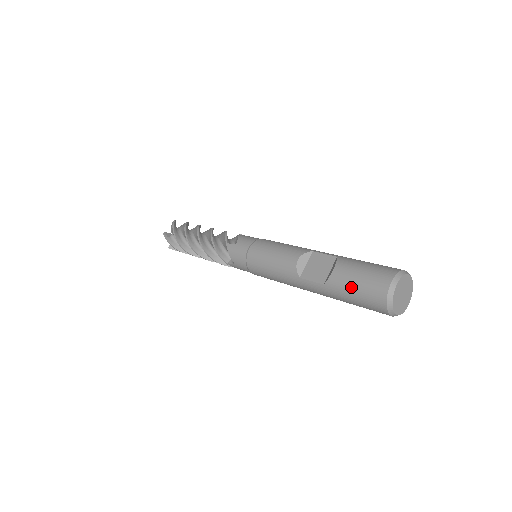
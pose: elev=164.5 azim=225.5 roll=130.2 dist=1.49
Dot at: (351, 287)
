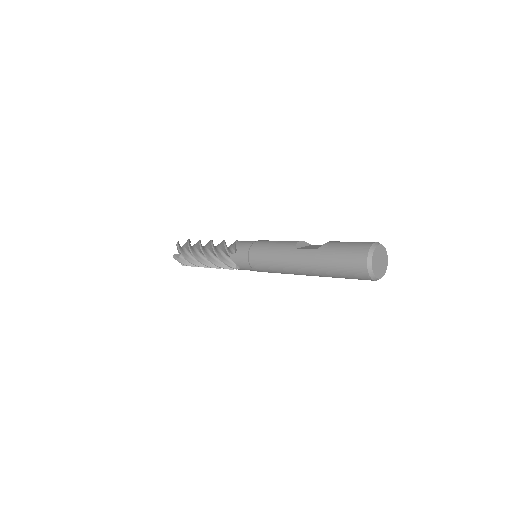
Dot at: (341, 246)
